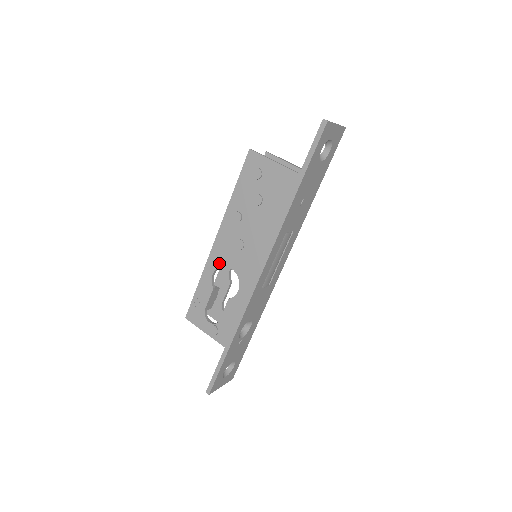
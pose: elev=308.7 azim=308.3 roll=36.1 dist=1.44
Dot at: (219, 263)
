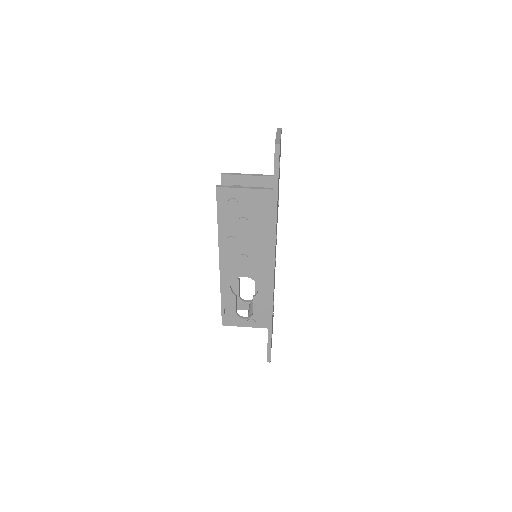
Dot at: (232, 278)
